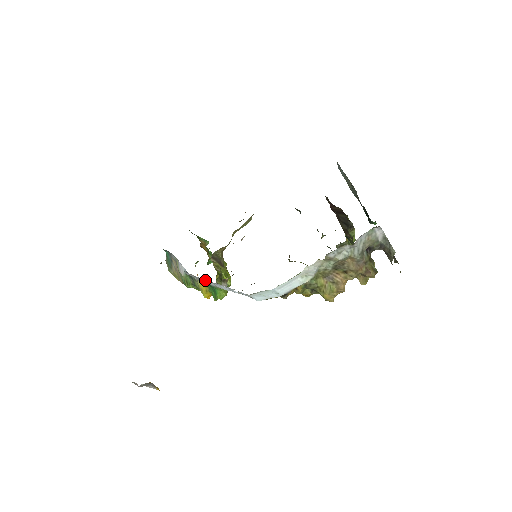
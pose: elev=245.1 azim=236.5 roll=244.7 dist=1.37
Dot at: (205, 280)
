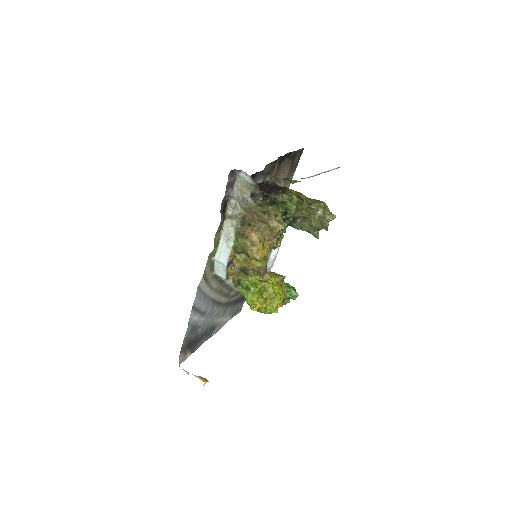
Dot at: occluded
